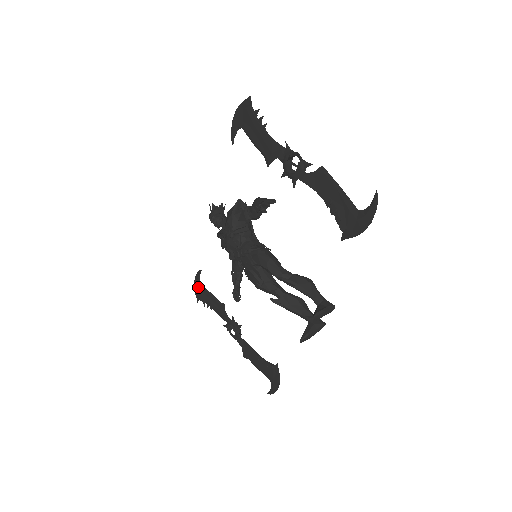
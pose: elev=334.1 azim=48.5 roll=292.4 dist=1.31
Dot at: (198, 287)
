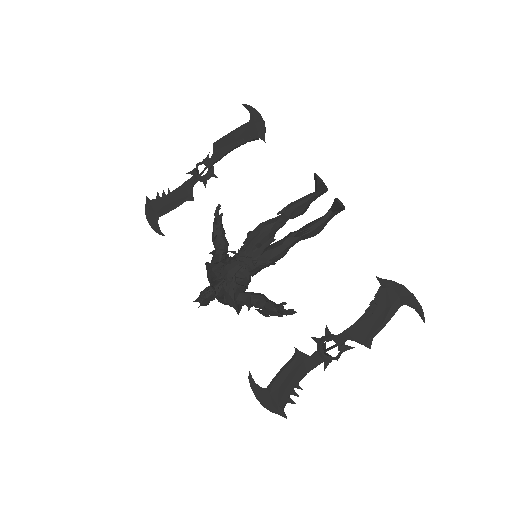
Dot at: (267, 397)
